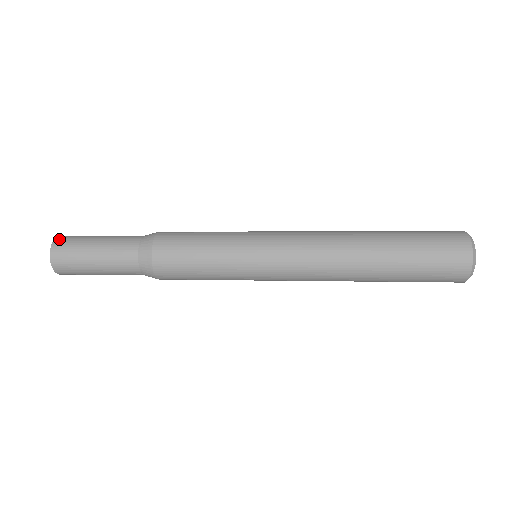
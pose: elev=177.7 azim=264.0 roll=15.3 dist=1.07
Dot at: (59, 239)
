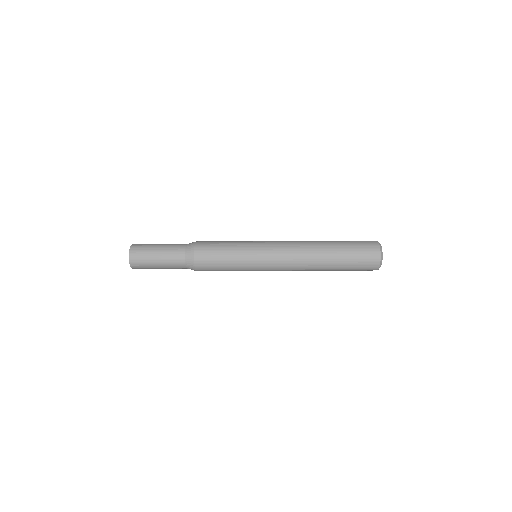
Dot at: (136, 244)
